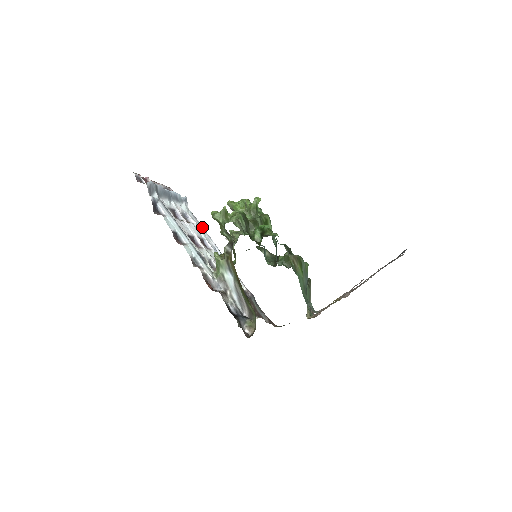
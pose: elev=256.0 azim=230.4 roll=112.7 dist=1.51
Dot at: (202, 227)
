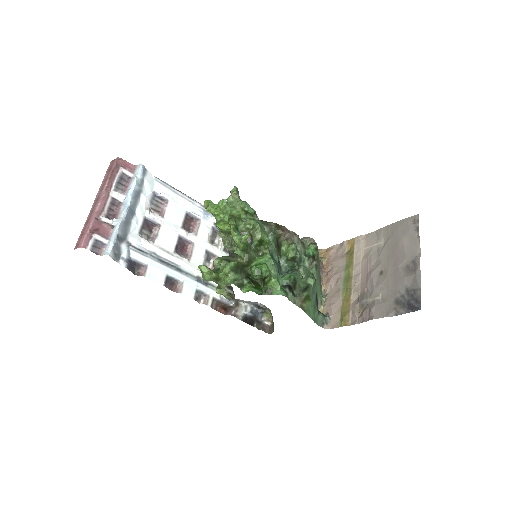
Dot at: (177, 191)
